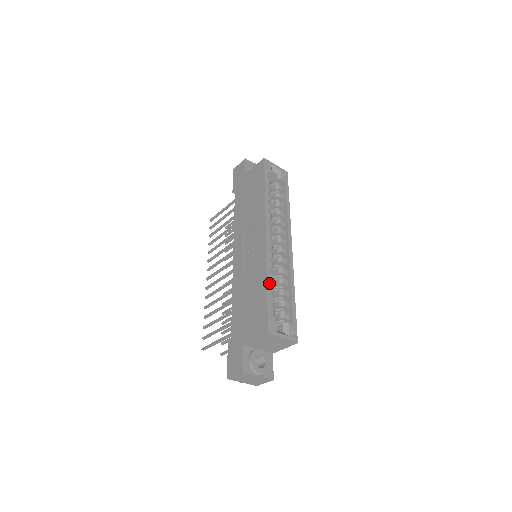
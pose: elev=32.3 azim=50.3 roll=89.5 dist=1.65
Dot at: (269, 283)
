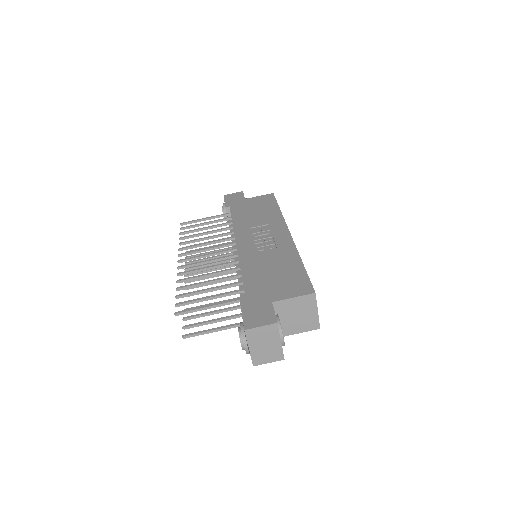
Dot at: occluded
